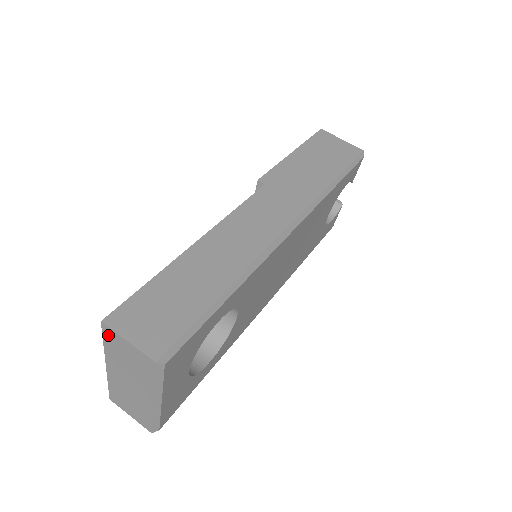
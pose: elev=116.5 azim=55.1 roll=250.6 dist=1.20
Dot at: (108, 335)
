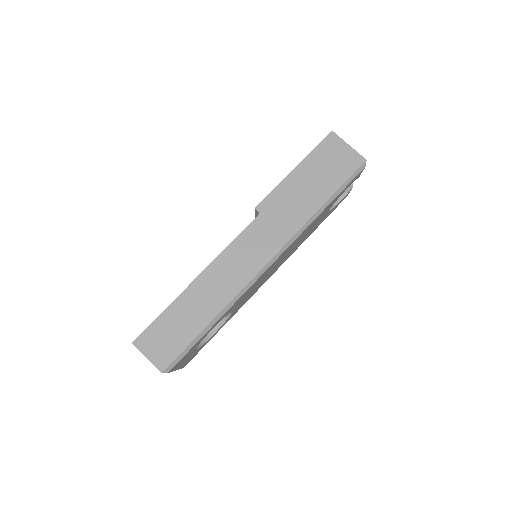
Dot at: occluded
